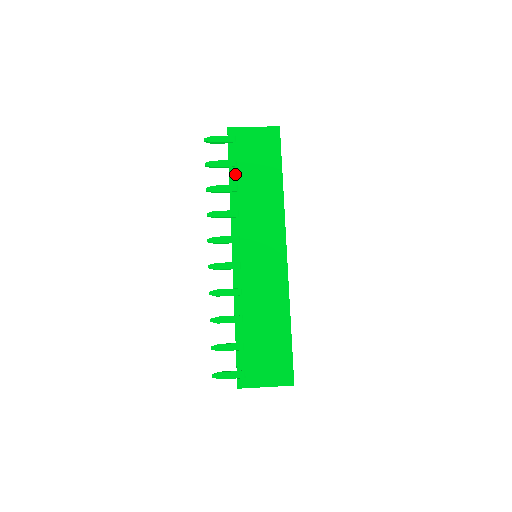
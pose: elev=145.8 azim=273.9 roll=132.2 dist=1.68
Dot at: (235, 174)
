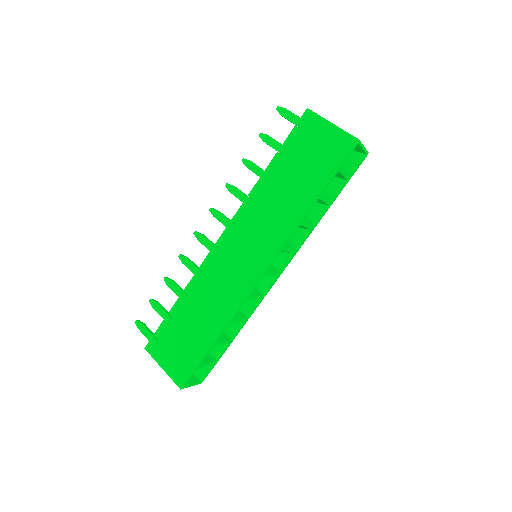
Dot at: (278, 162)
